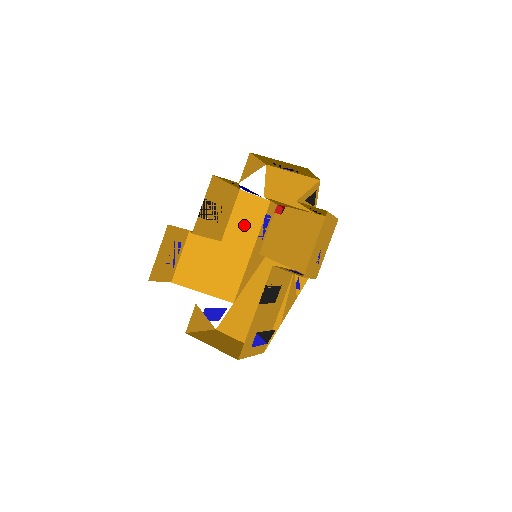
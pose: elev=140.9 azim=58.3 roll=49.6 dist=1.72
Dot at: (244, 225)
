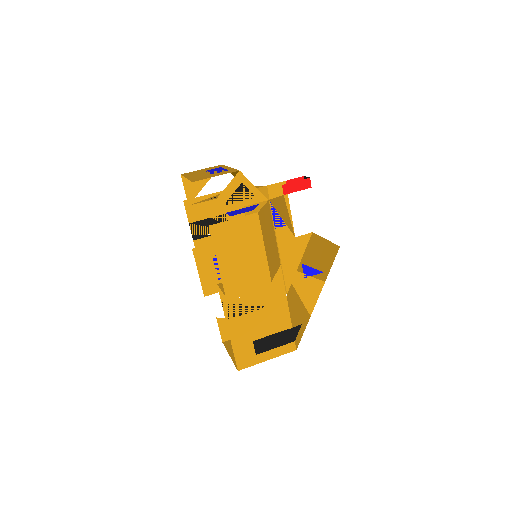
Dot at: occluded
